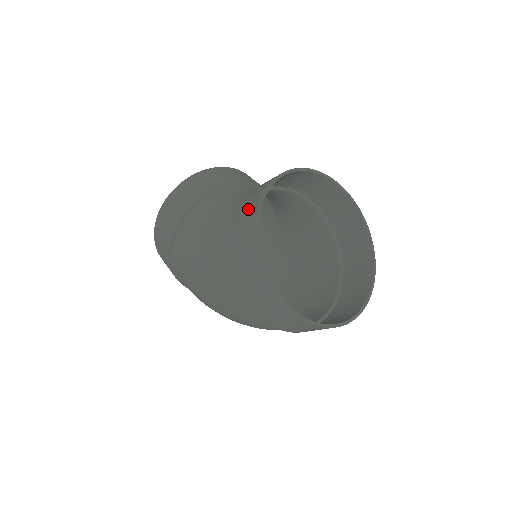
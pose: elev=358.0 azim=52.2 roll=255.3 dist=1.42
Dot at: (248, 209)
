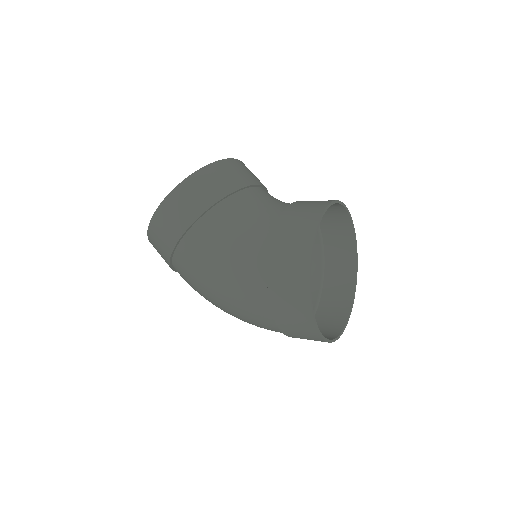
Dot at: (297, 243)
